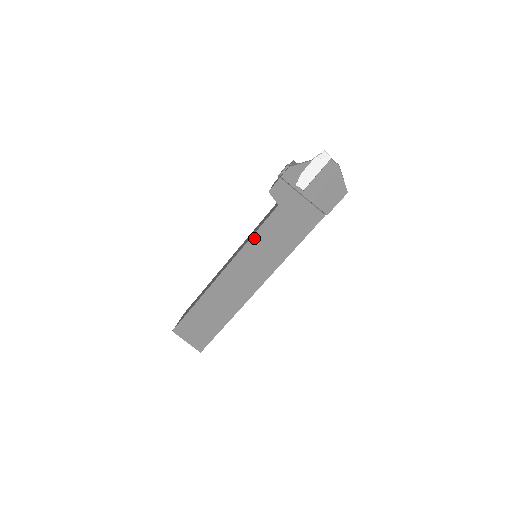
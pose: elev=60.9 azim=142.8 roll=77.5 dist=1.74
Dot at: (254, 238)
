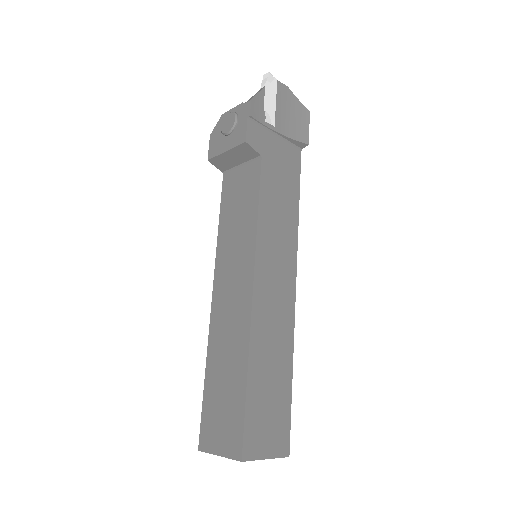
Dot at: (261, 215)
